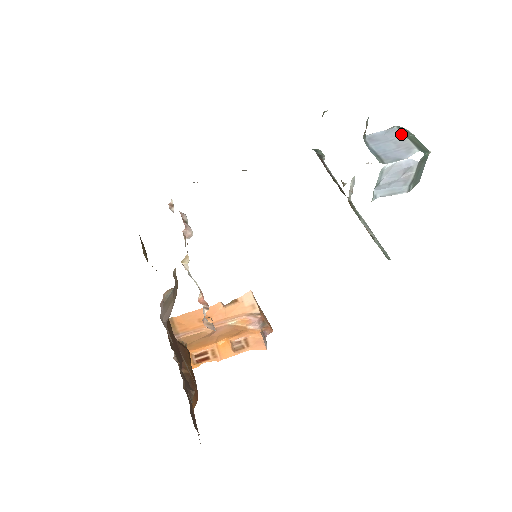
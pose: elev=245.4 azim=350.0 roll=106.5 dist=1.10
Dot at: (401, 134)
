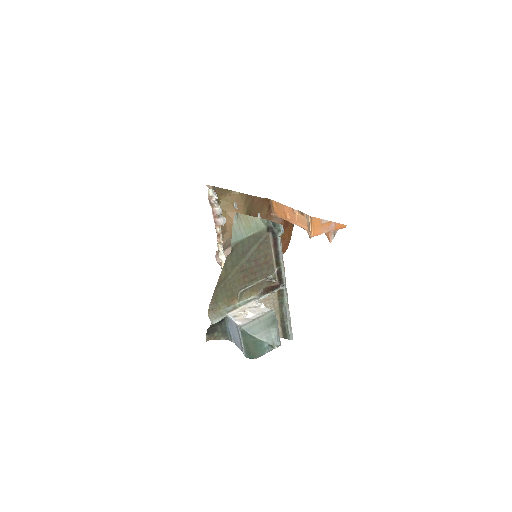
Dot at: (240, 338)
